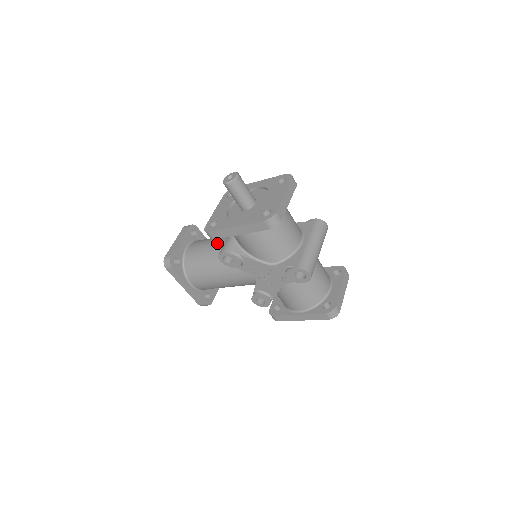
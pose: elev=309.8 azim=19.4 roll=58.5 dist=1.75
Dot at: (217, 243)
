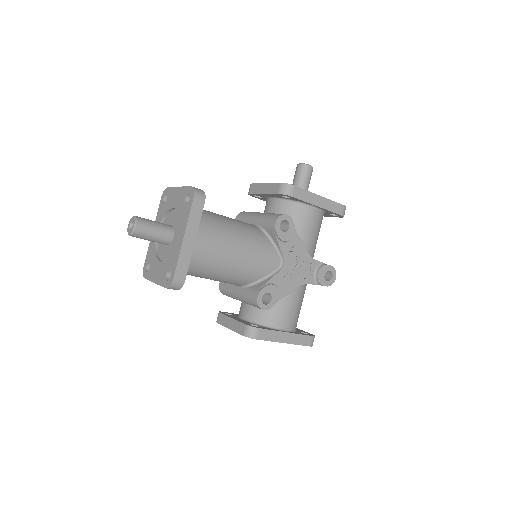
Dot at: occluded
